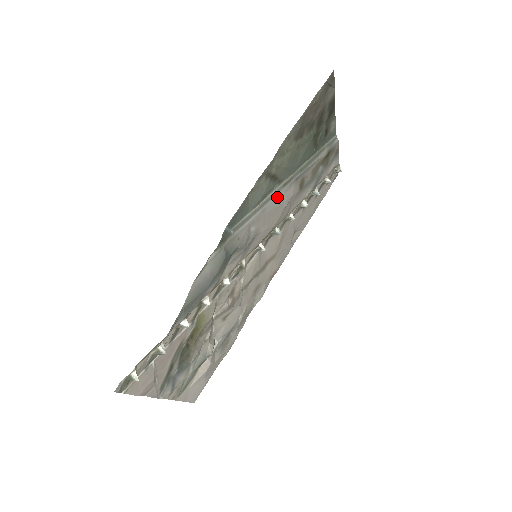
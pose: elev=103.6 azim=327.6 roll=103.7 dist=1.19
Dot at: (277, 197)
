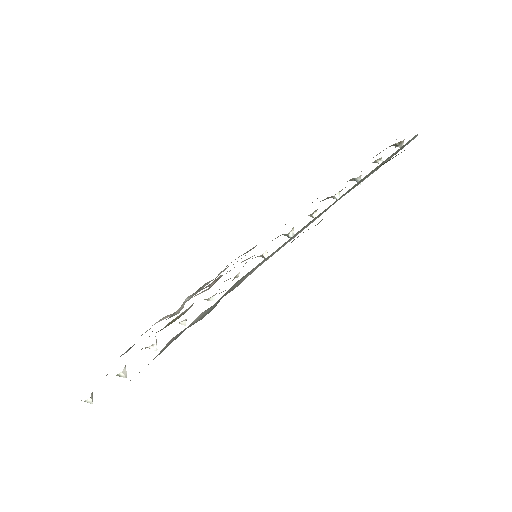
Dot at: (304, 228)
